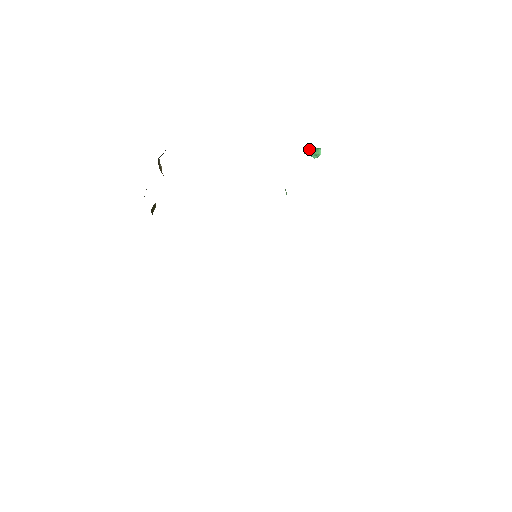
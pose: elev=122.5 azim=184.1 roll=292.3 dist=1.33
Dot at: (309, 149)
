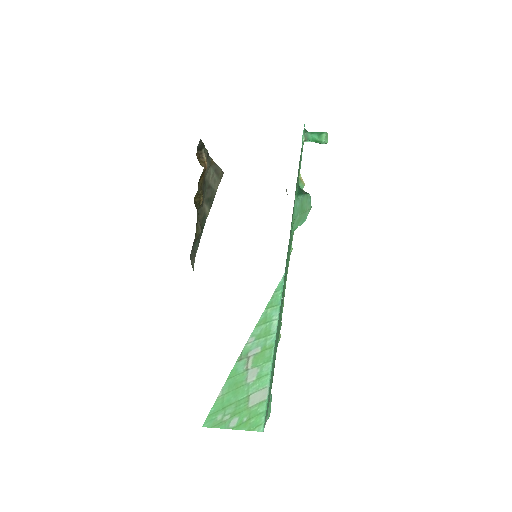
Dot at: (309, 136)
